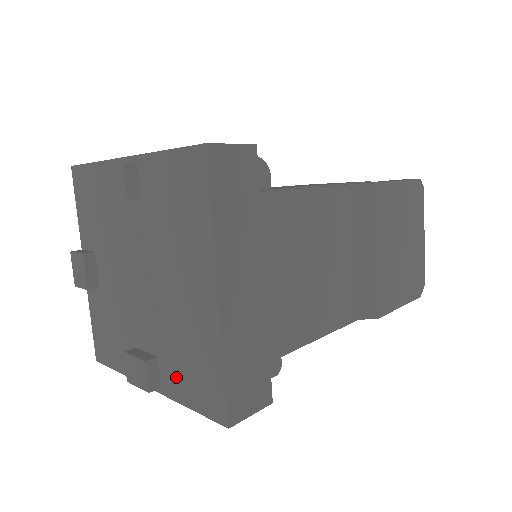
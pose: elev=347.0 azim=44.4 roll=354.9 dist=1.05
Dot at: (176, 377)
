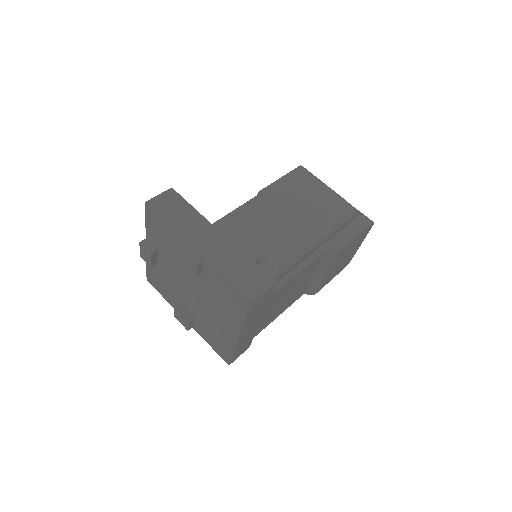
Dot at: (205, 333)
